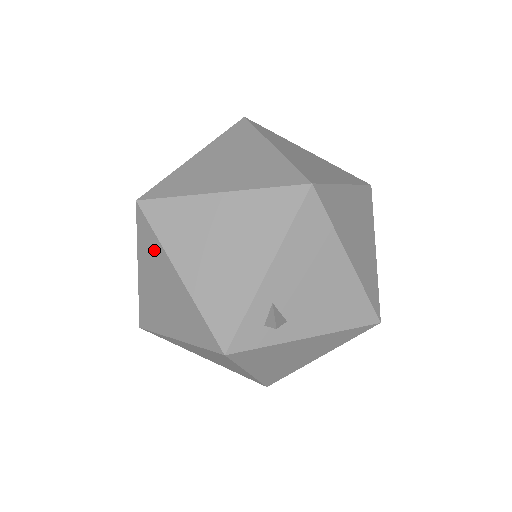
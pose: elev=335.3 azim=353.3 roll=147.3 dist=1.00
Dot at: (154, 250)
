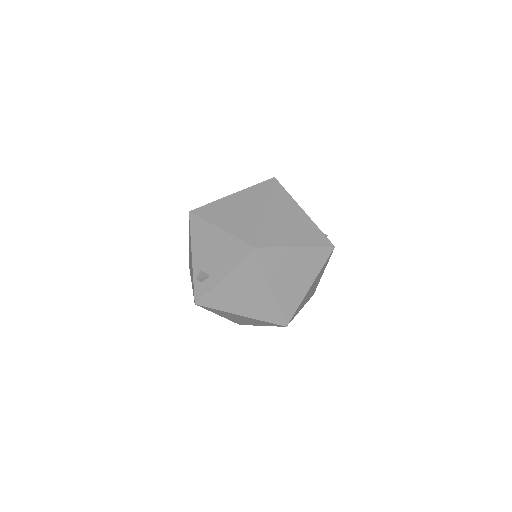
Dot at: occluded
